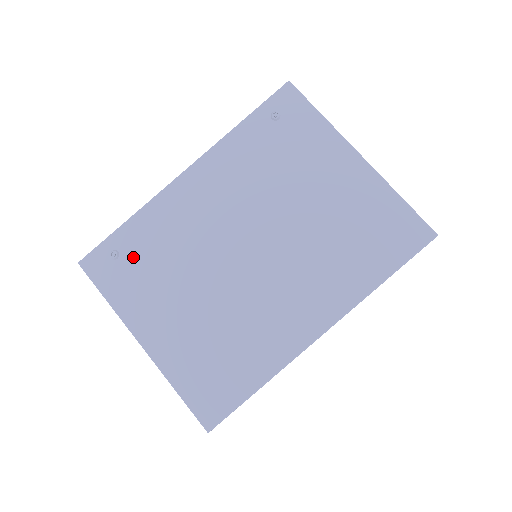
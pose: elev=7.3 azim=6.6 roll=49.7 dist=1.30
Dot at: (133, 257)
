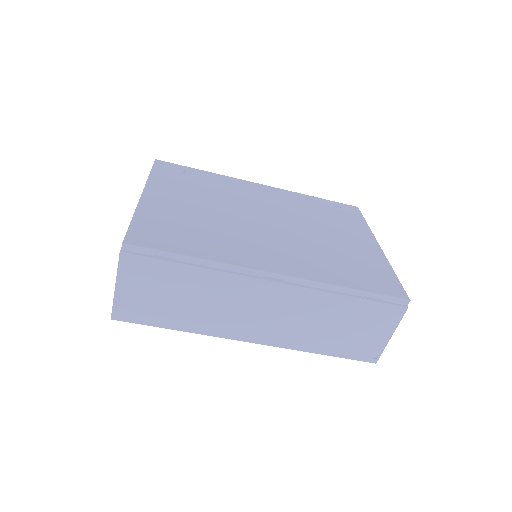
Dot at: (190, 178)
